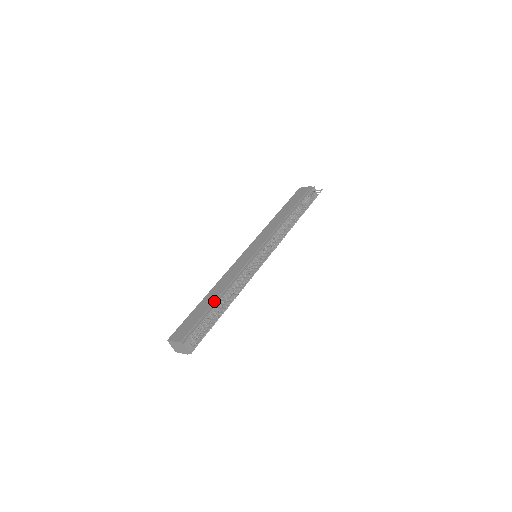
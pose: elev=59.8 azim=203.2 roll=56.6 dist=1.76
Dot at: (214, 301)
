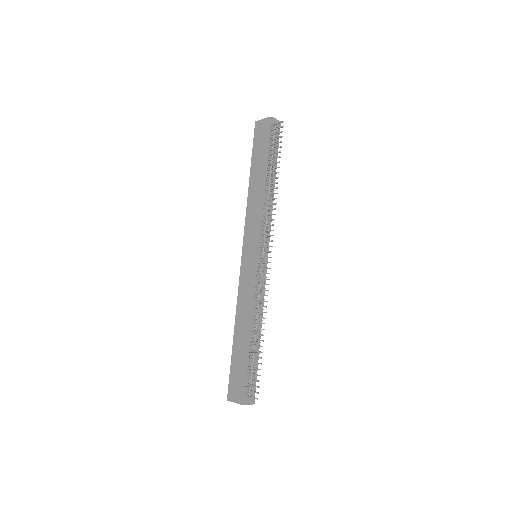
Dot at: (245, 343)
